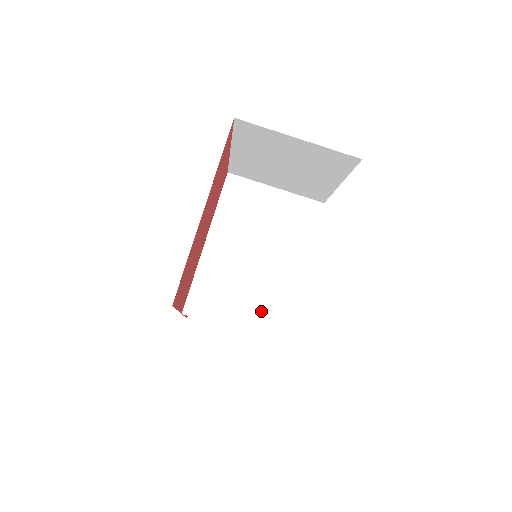
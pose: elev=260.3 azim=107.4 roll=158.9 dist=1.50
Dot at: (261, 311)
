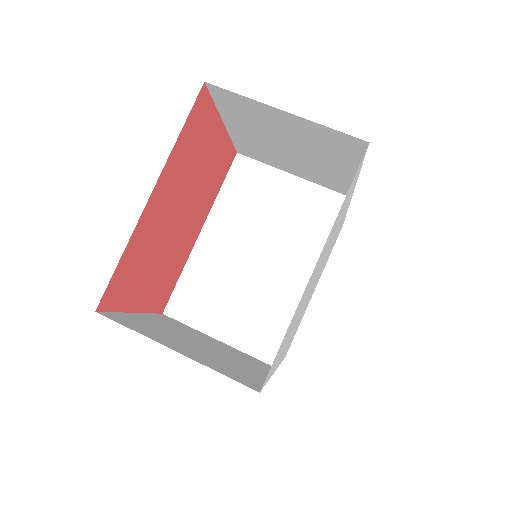
Dot at: (253, 323)
